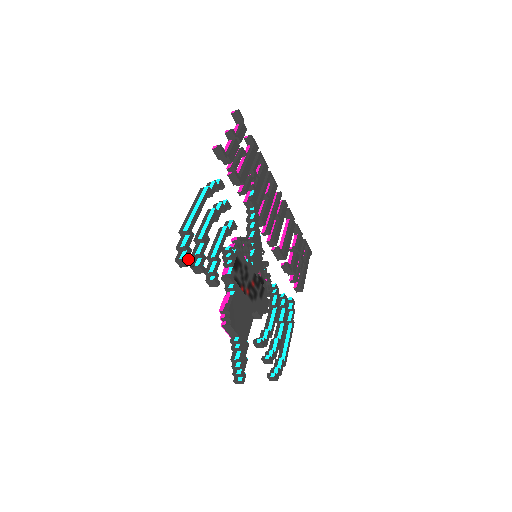
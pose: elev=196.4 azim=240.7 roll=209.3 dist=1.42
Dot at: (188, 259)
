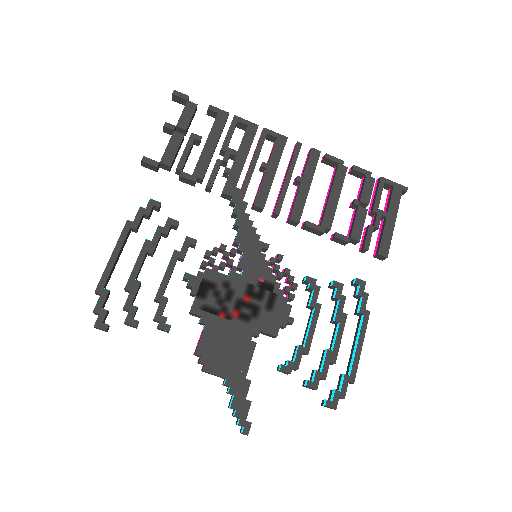
Dot at: (102, 324)
